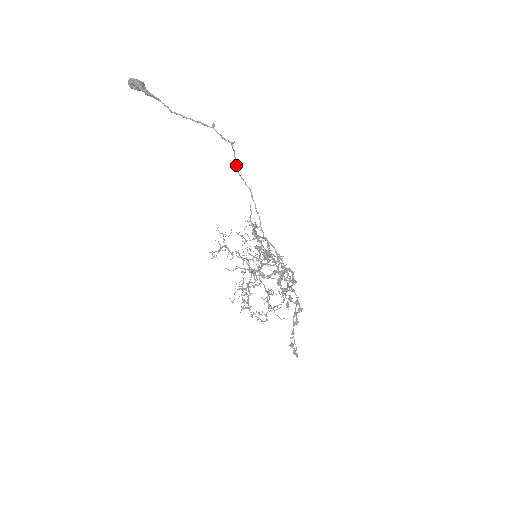
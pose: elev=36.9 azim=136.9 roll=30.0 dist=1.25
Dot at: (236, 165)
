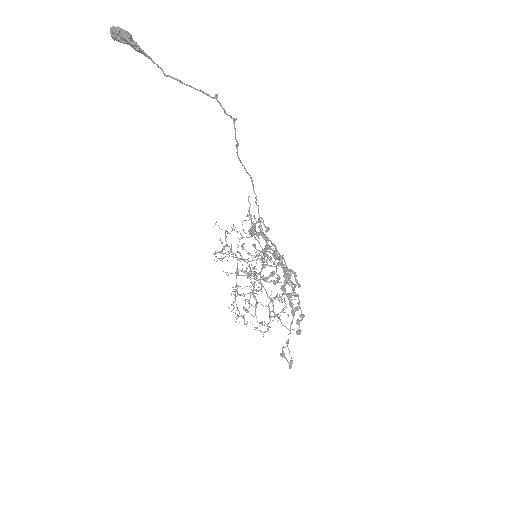
Dot at: (236, 147)
